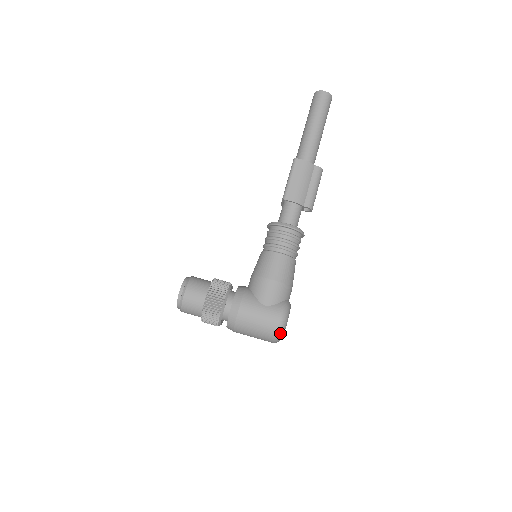
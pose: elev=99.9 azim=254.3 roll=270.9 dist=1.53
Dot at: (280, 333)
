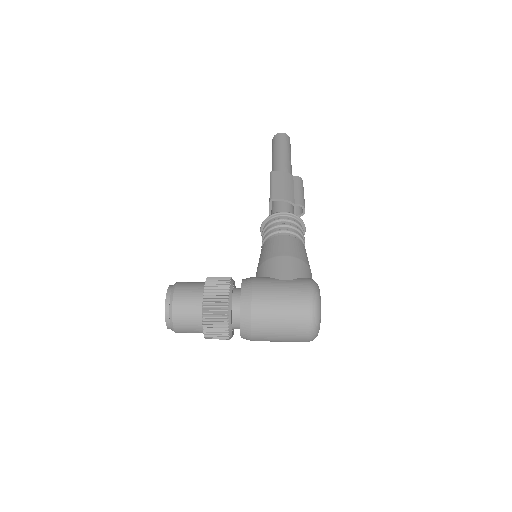
Dot at: (316, 308)
